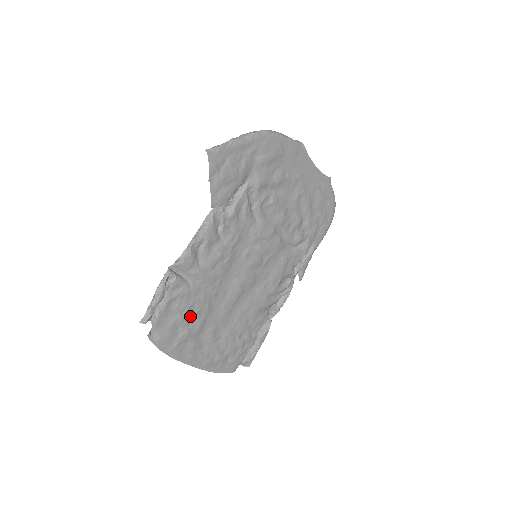
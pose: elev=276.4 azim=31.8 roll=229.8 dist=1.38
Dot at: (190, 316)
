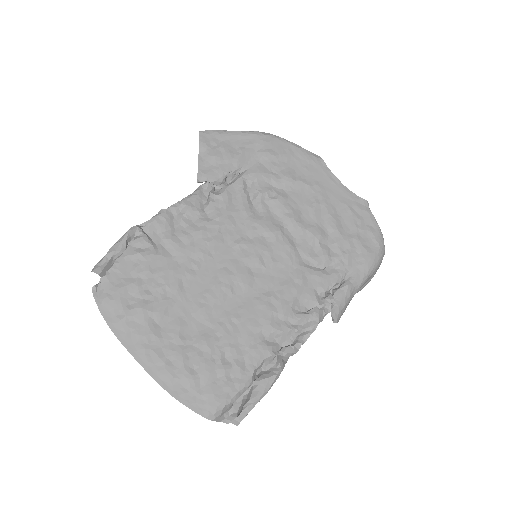
Dot at: (151, 288)
